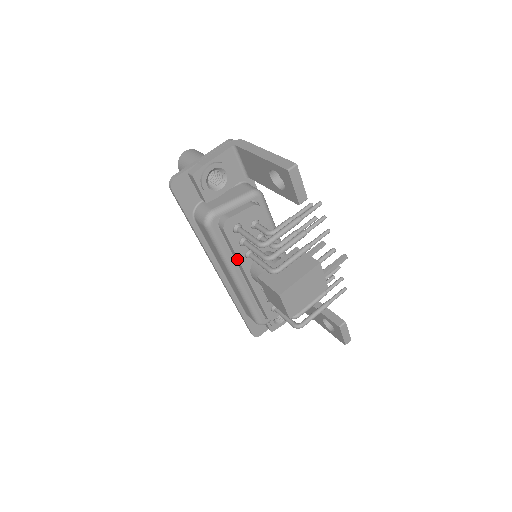
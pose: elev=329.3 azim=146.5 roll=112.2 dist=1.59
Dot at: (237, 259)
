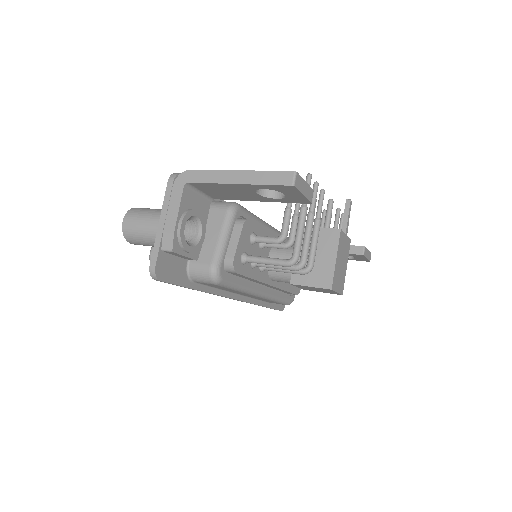
Dot at: (256, 281)
